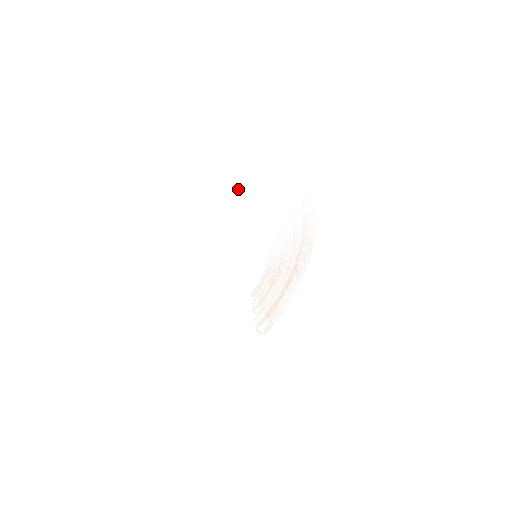
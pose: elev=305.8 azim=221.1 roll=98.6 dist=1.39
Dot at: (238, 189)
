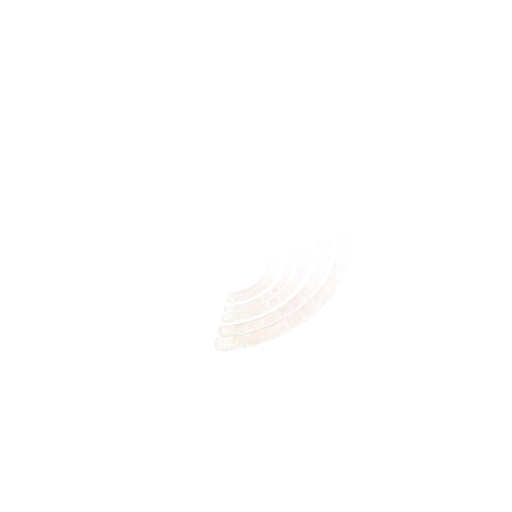
Dot at: (273, 162)
